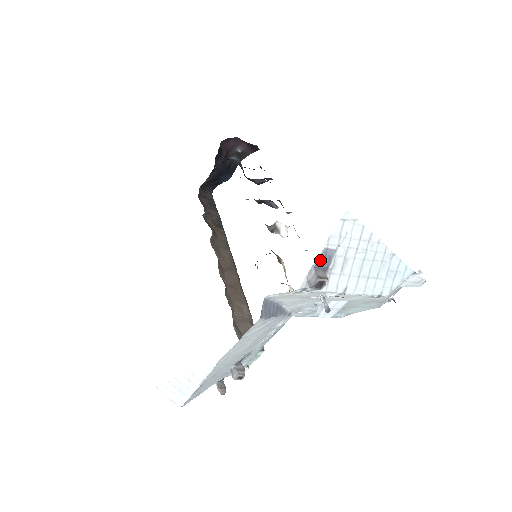
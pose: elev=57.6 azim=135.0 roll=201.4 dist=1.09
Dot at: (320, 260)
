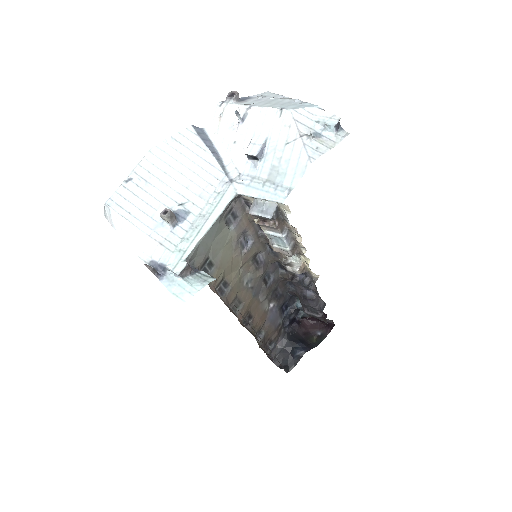
Dot at: (241, 99)
